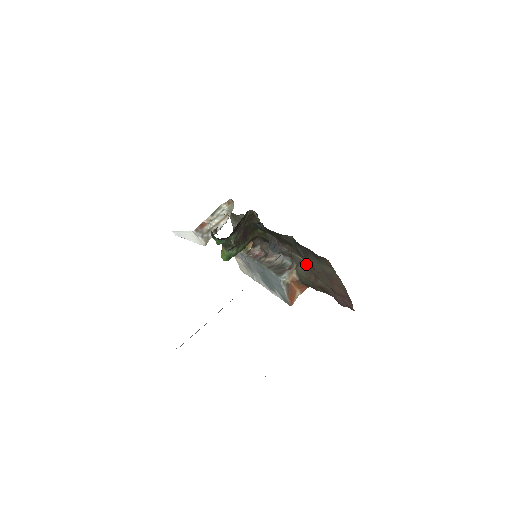
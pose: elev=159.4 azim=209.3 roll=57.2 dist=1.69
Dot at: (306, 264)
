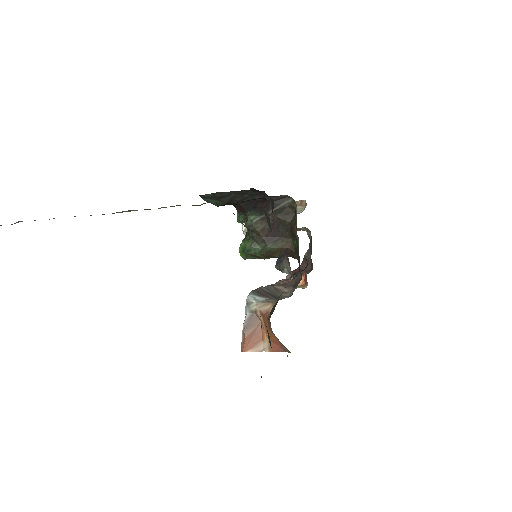
Dot at: occluded
